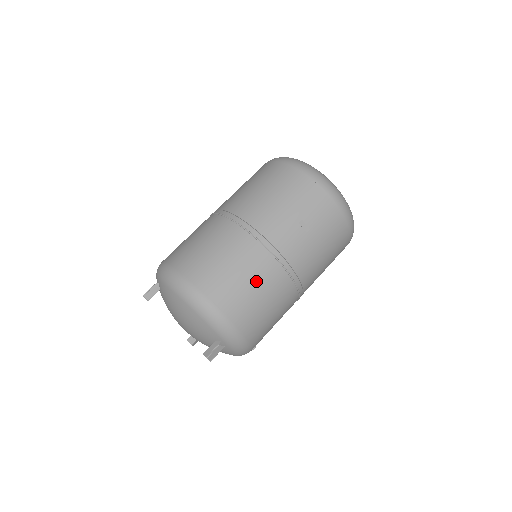
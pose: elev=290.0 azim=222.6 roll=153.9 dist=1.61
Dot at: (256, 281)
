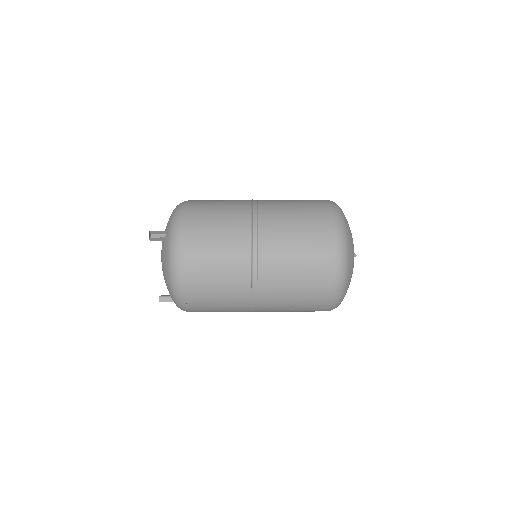
Dot at: (226, 309)
